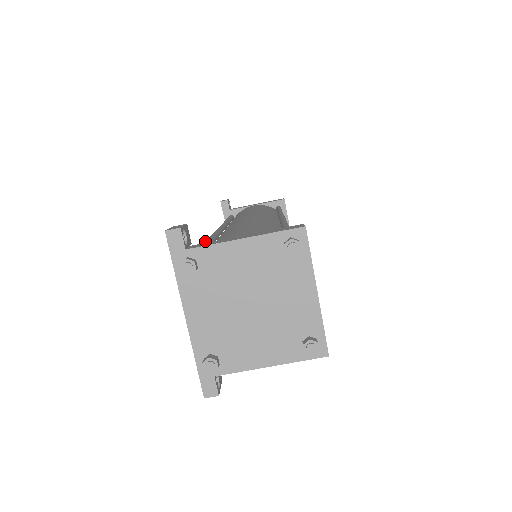
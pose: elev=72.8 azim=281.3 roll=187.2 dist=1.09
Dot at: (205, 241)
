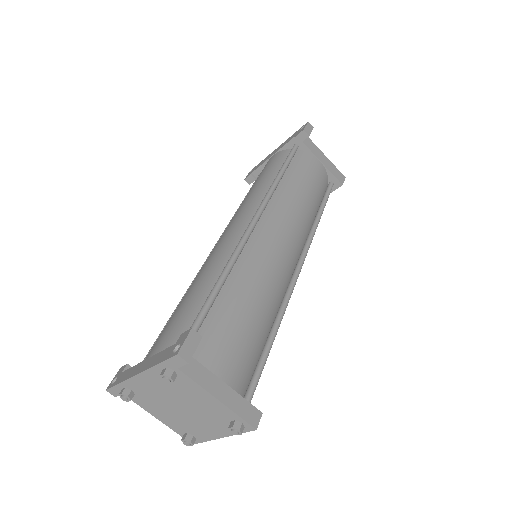
Dot at: (219, 282)
